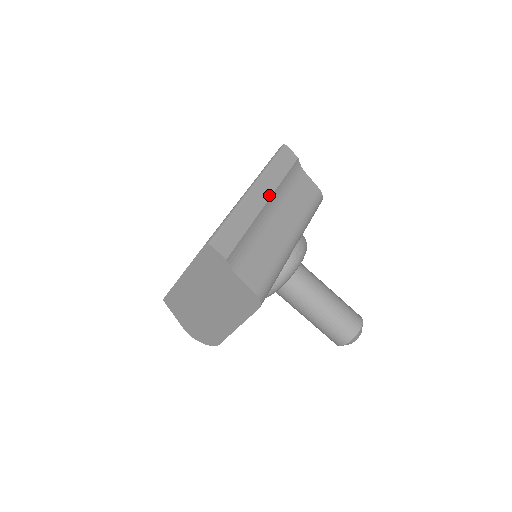
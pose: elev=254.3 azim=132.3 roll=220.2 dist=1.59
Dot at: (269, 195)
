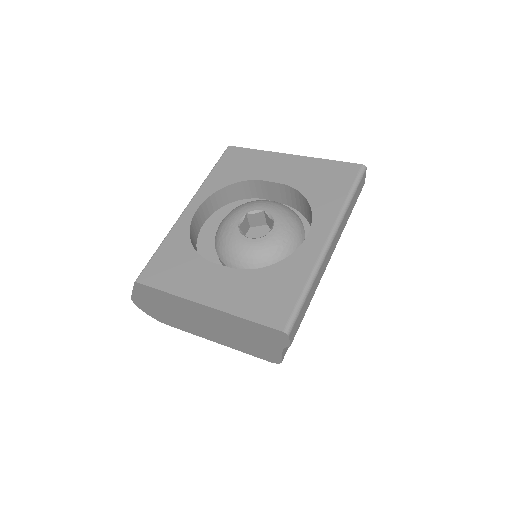
Dot at: occluded
